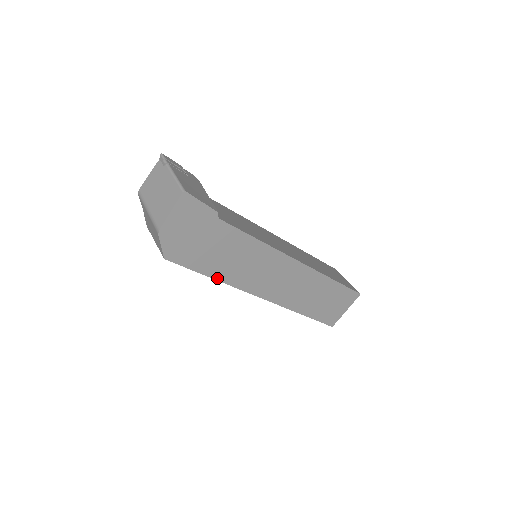
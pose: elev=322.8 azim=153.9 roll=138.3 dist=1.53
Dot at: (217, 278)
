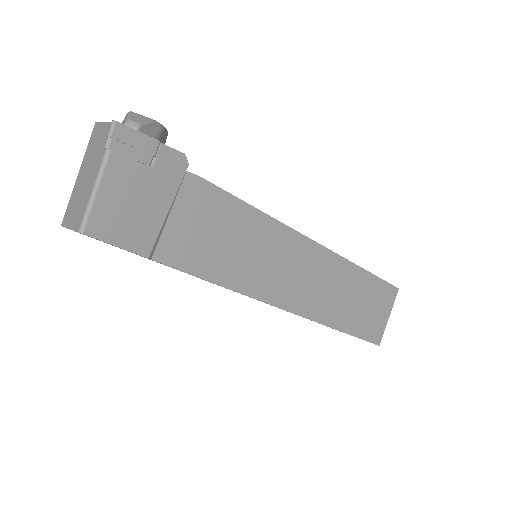
Dot at: occluded
